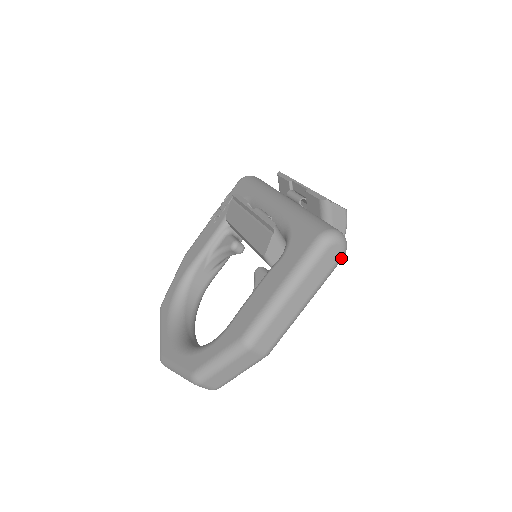
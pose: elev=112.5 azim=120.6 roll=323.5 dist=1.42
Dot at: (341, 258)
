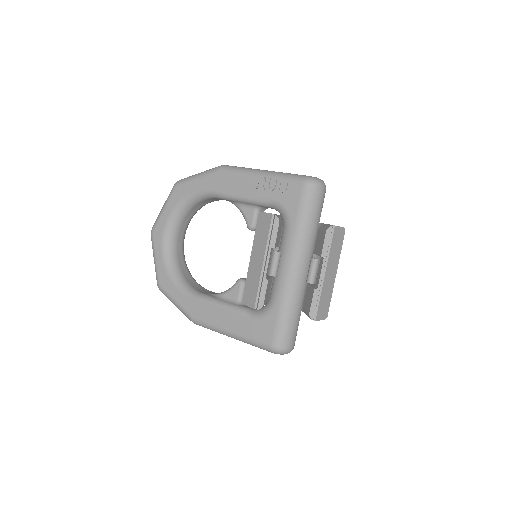
Dot at: occluded
